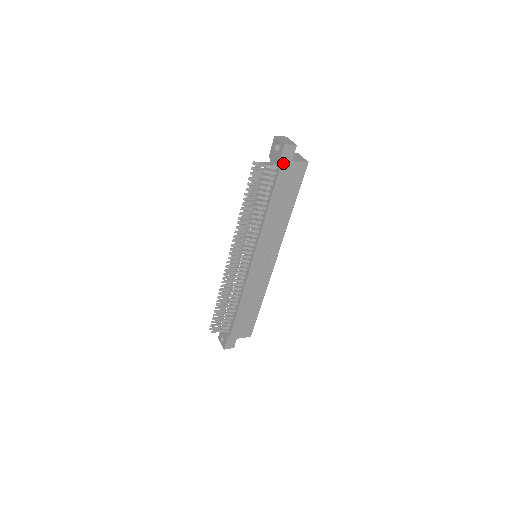
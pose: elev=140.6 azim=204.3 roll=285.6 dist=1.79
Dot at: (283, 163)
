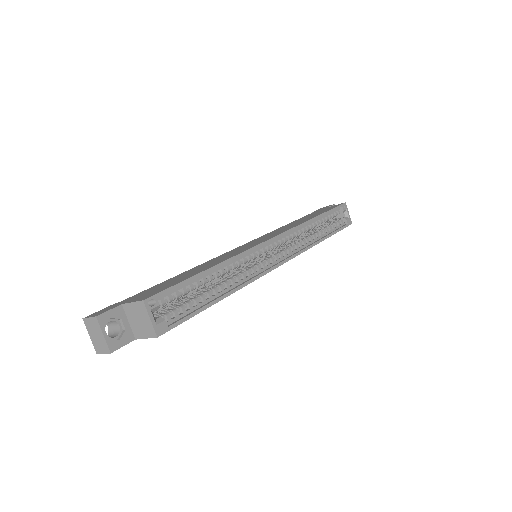
Dot at: occluded
